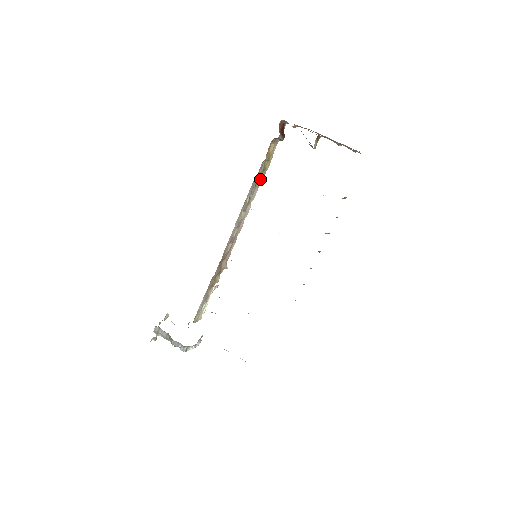
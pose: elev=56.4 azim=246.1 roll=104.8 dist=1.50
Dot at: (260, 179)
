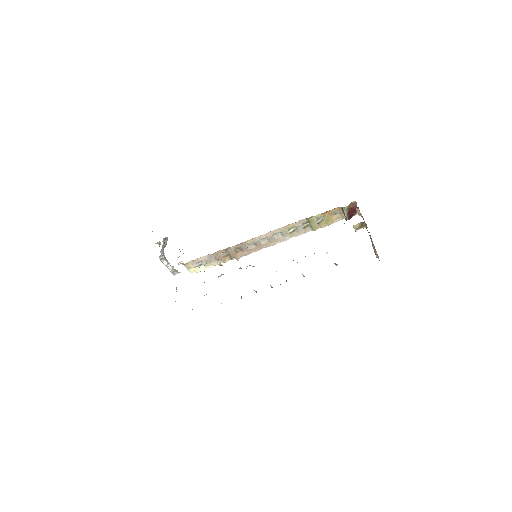
Dot at: (311, 229)
